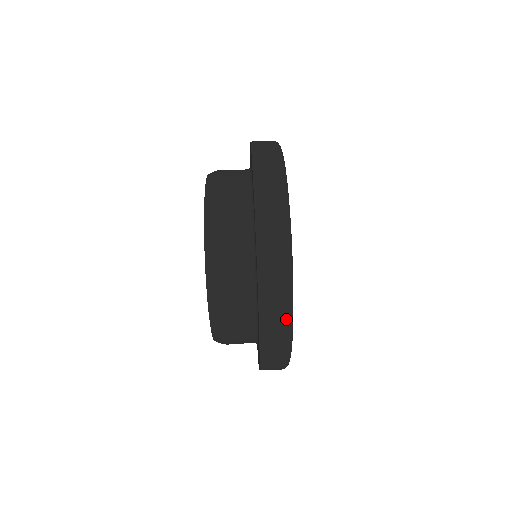
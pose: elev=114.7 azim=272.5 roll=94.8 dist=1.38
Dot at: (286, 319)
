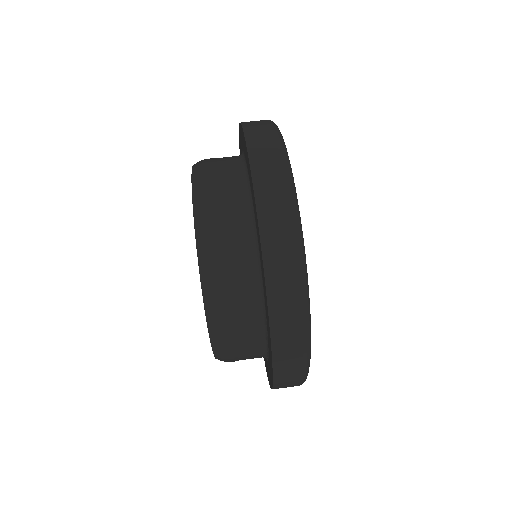
Dot at: occluded
